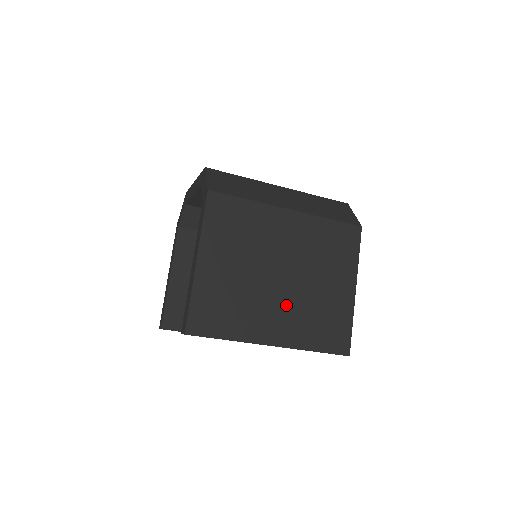
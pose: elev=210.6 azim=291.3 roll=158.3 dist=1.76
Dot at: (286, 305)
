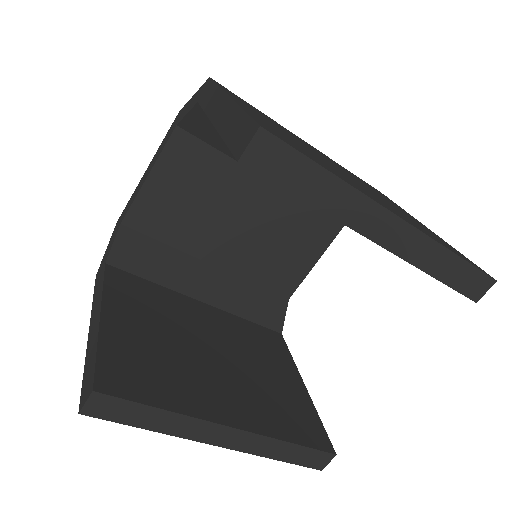
Dot at: (374, 195)
